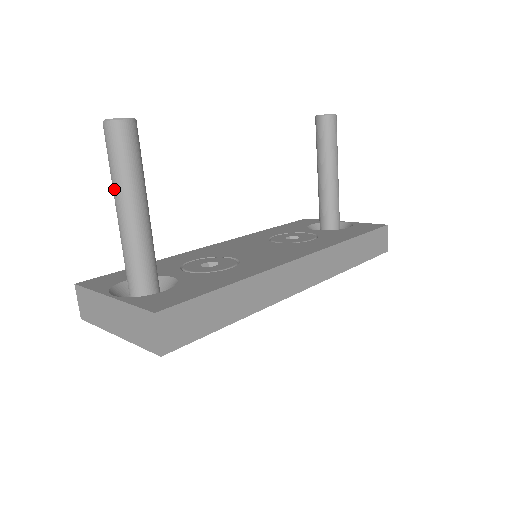
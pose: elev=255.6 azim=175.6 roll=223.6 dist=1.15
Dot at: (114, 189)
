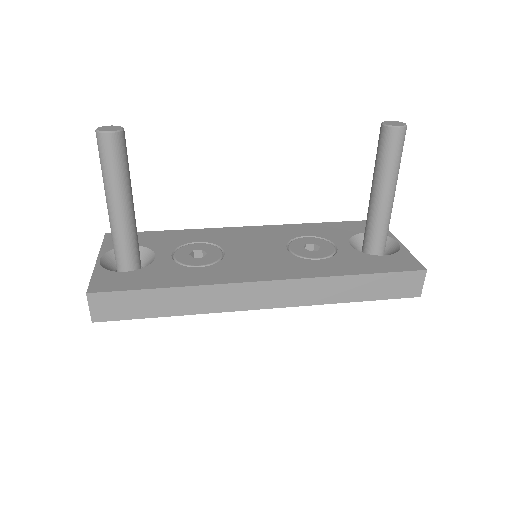
Dot at: (104, 183)
